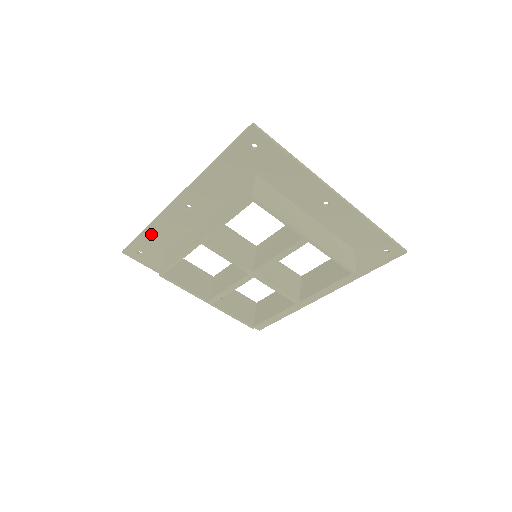
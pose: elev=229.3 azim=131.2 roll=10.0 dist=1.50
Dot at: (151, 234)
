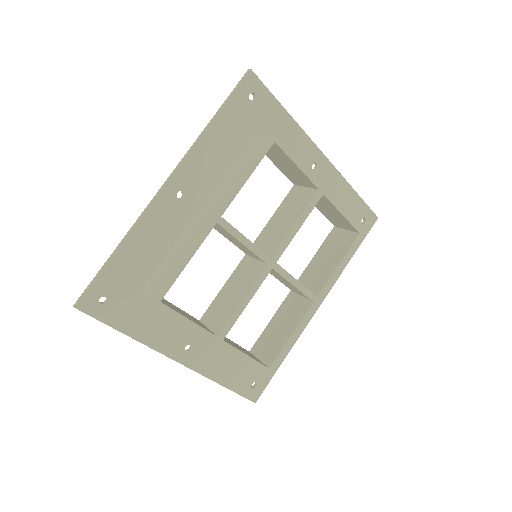
Dot at: (125, 256)
